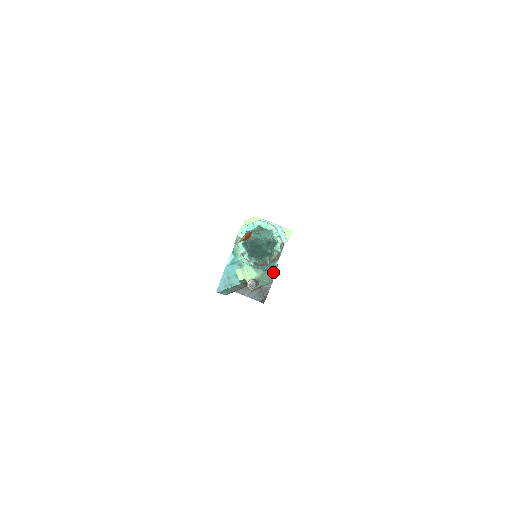
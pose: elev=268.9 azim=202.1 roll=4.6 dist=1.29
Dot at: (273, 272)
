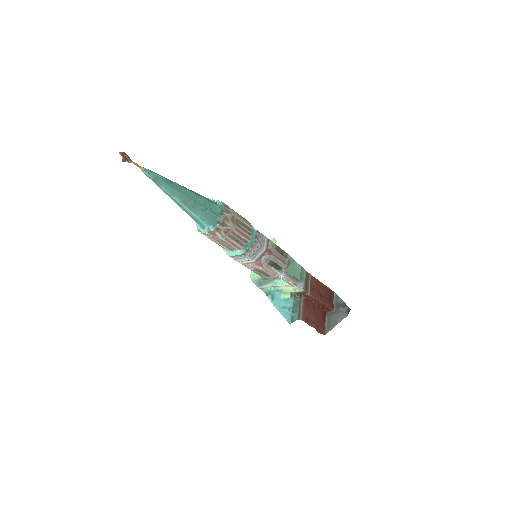
Dot at: (294, 262)
